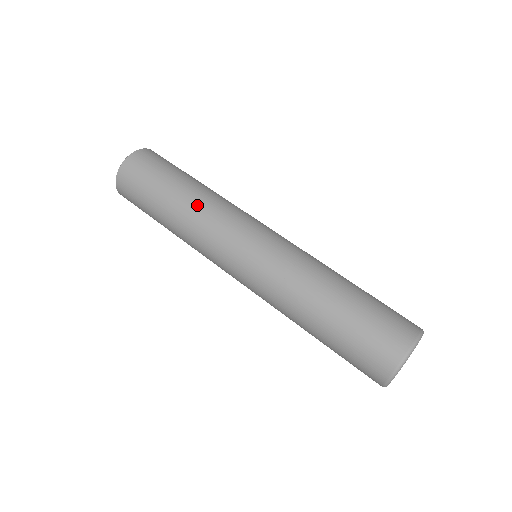
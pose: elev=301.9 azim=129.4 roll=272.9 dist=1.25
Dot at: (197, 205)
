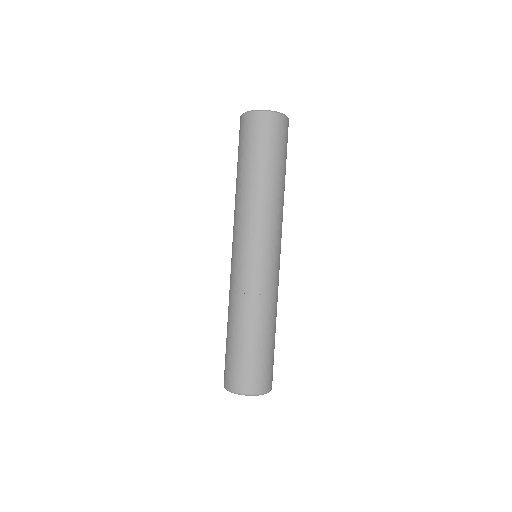
Dot at: (236, 197)
